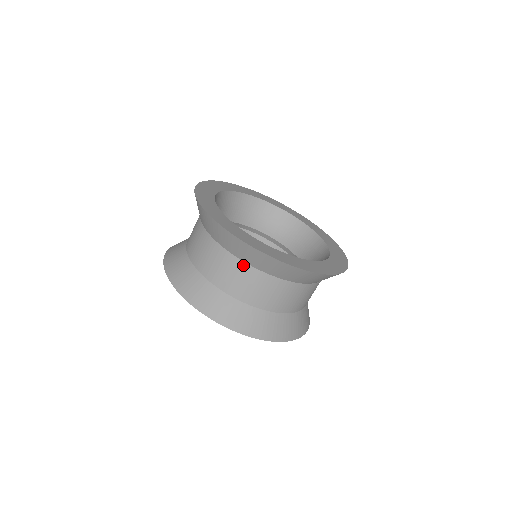
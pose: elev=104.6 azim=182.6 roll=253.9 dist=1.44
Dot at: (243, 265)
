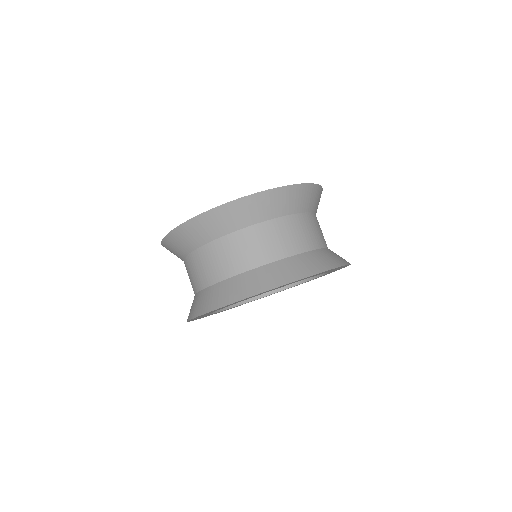
Dot at: (267, 224)
